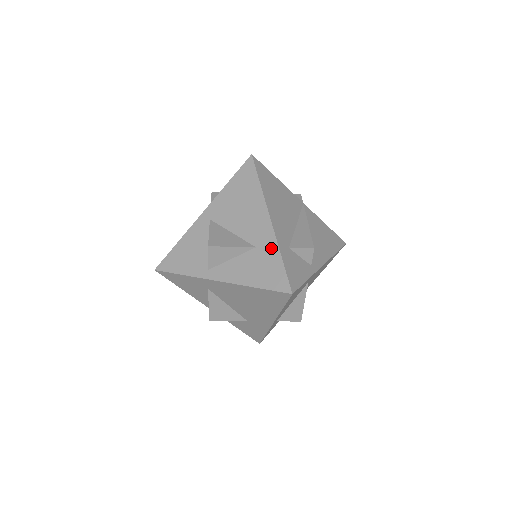
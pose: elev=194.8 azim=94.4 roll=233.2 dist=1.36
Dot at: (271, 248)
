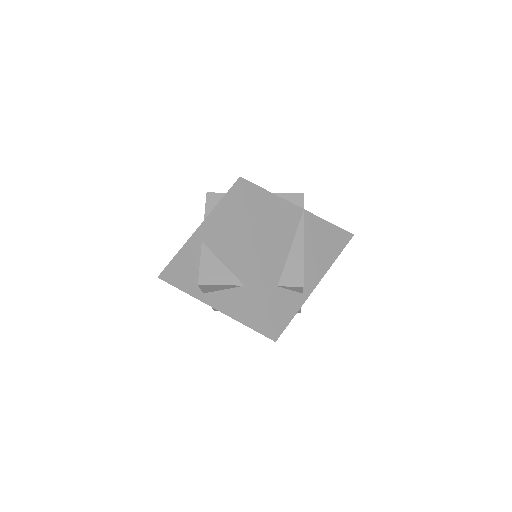
Dot at: (258, 291)
